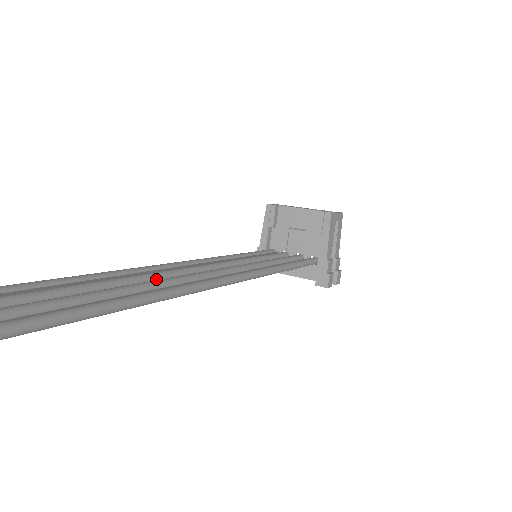
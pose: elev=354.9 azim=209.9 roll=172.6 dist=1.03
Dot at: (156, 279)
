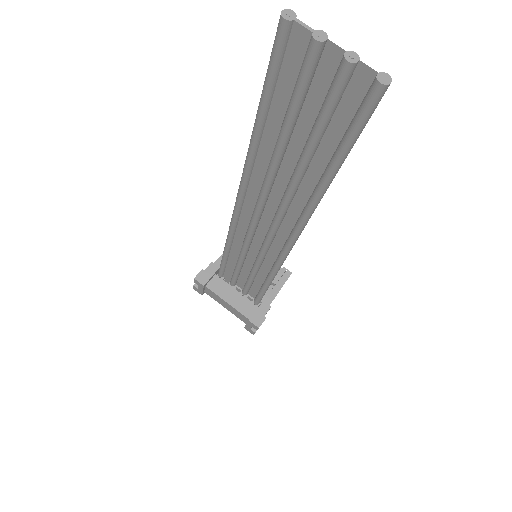
Dot at: (269, 193)
